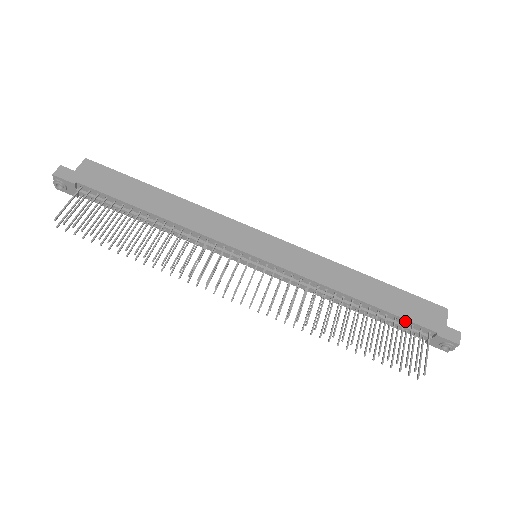
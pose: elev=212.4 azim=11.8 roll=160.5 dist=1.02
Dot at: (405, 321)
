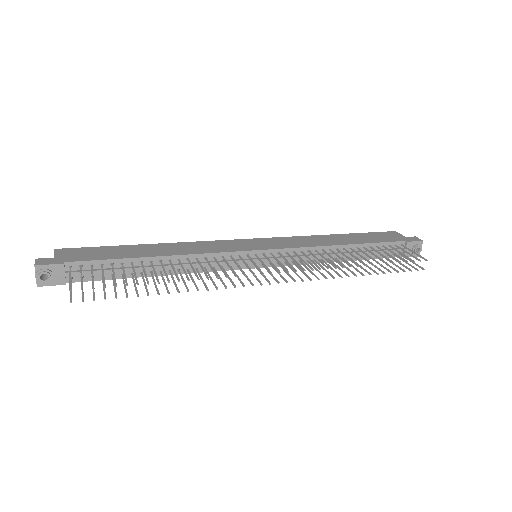
Dot at: (383, 245)
